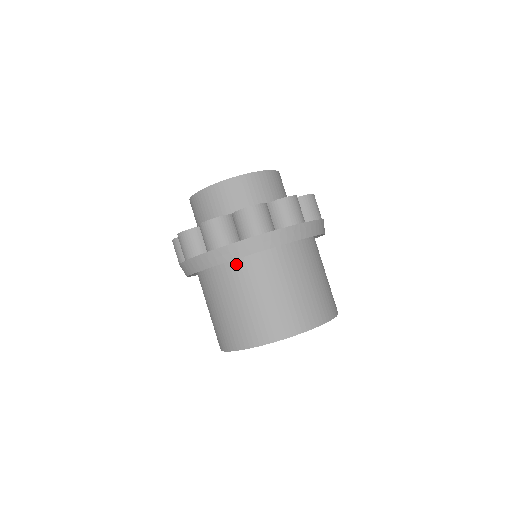
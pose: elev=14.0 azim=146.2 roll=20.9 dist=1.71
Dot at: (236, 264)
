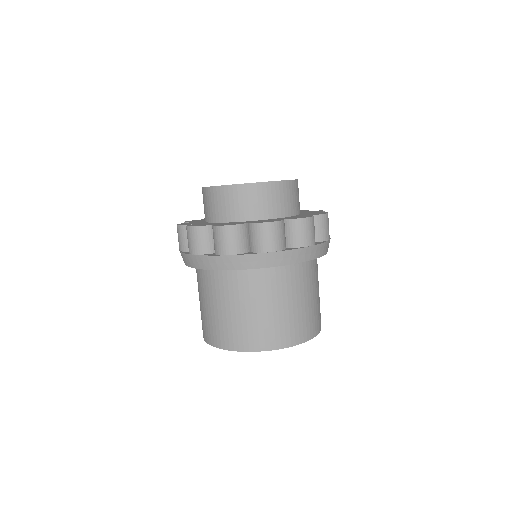
Dot at: (277, 268)
